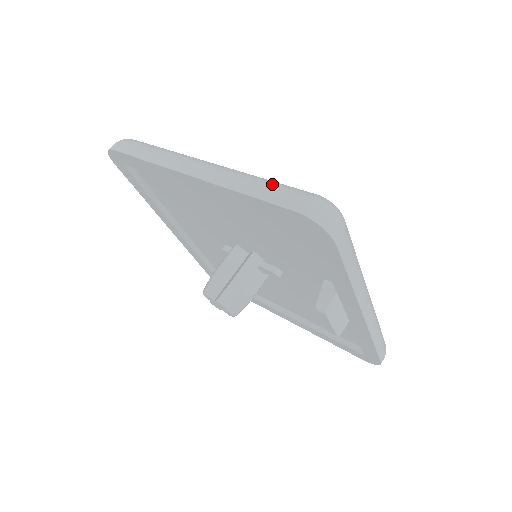
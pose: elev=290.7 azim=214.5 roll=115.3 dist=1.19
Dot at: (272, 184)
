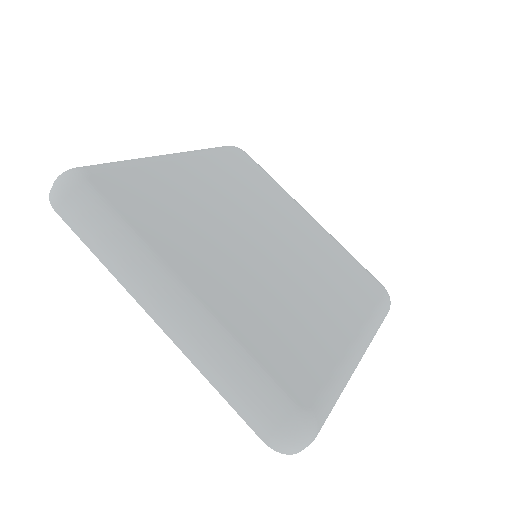
Dot at: (243, 388)
